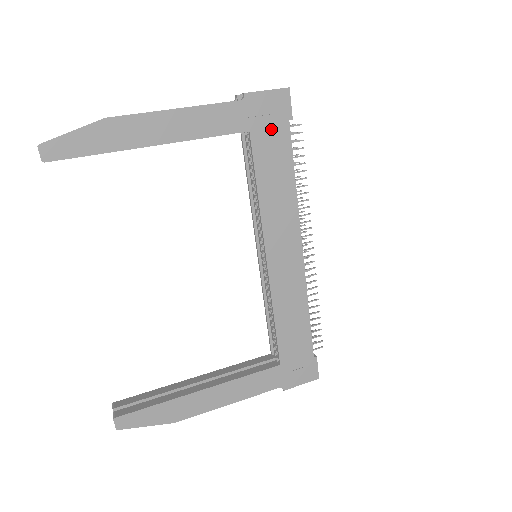
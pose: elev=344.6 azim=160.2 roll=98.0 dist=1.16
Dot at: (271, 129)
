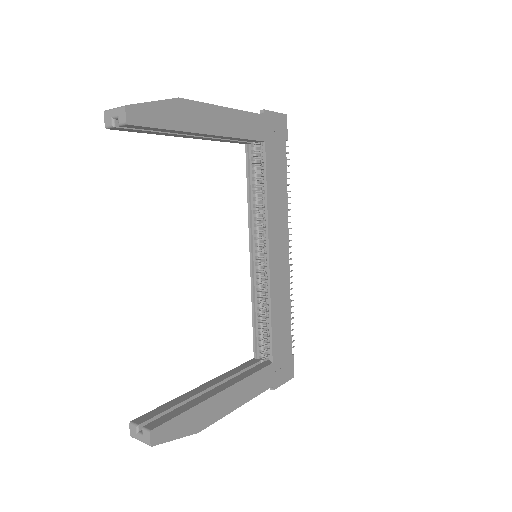
Dot at: (276, 144)
